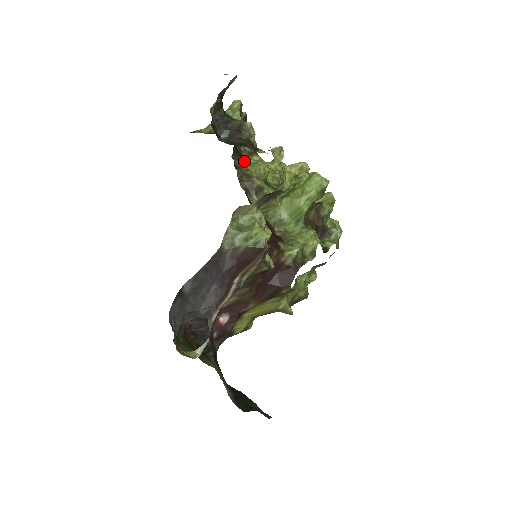
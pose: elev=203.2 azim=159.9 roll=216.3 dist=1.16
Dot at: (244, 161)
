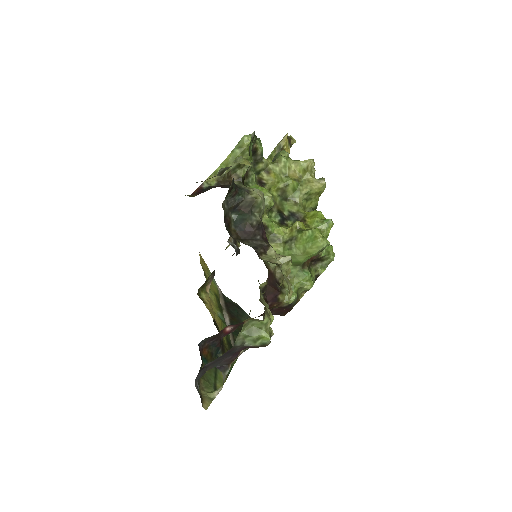
Dot at: occluded
